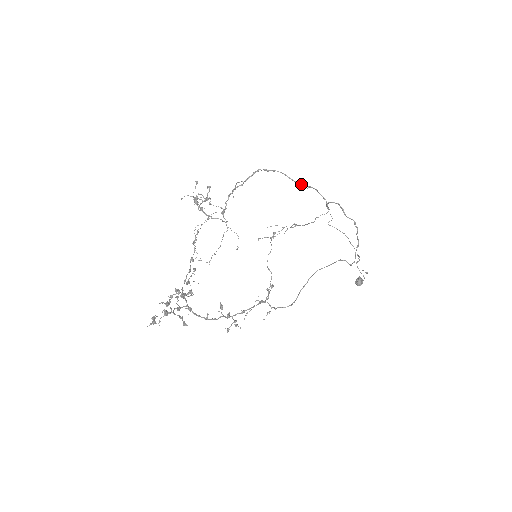
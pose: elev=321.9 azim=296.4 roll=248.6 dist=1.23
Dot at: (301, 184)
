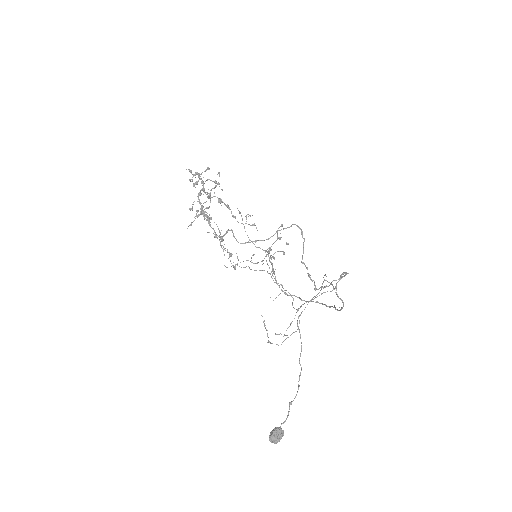
Dot at: occluded
